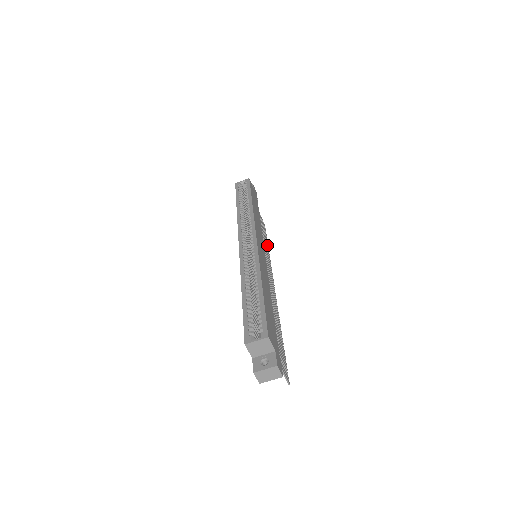
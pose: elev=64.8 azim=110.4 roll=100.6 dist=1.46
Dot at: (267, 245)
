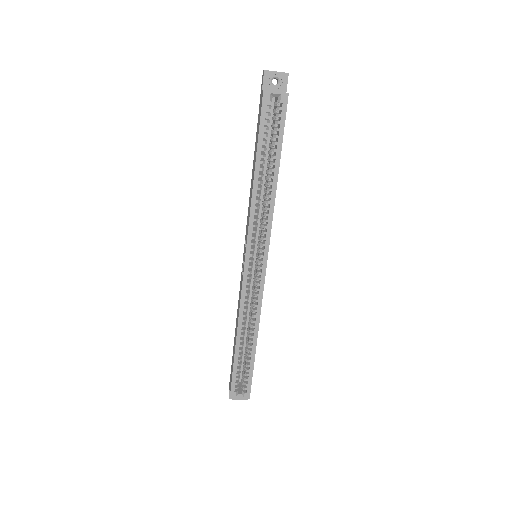
Dot at: occluded
